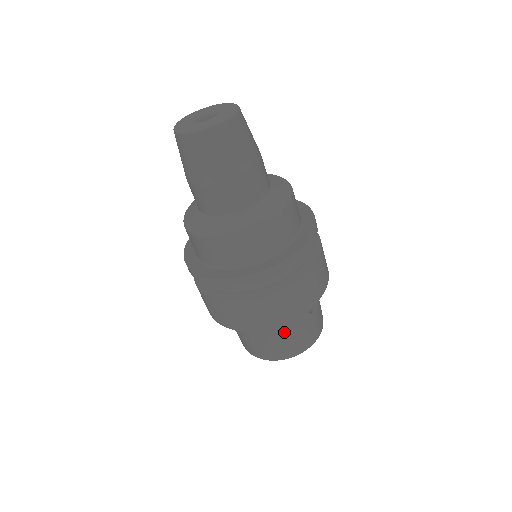
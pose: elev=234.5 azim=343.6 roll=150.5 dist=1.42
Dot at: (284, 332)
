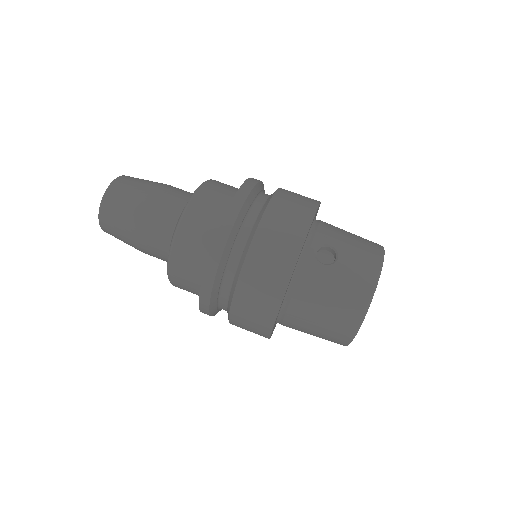
Dot at: (315, 304)
